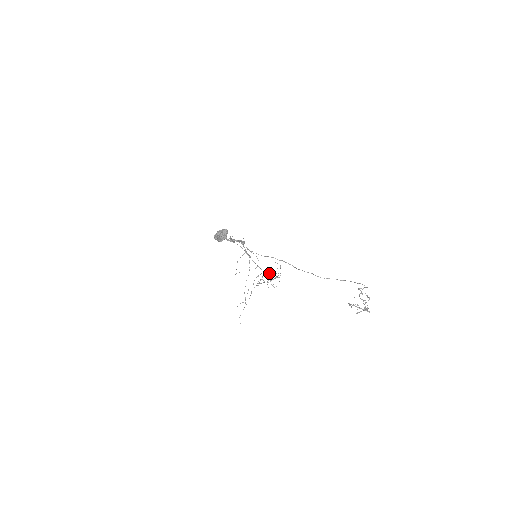
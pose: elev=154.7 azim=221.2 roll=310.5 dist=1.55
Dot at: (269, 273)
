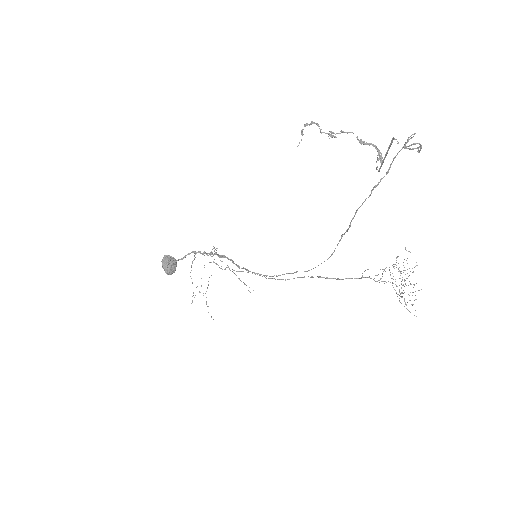
Dot at: (364, 271)
